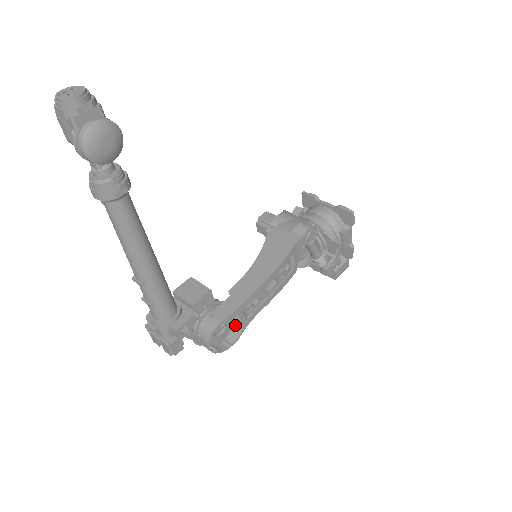
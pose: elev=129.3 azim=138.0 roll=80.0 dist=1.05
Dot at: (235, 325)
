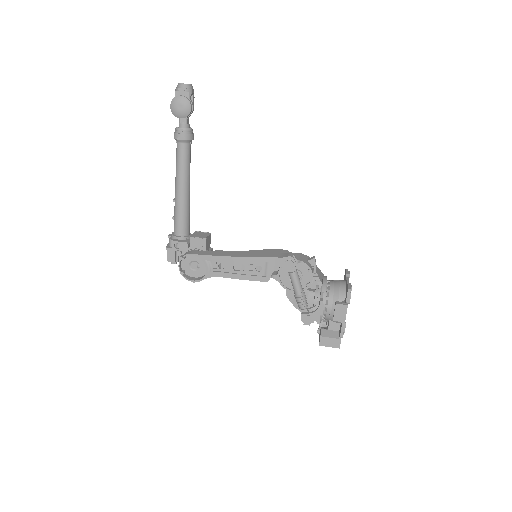
Dot at: occluded
